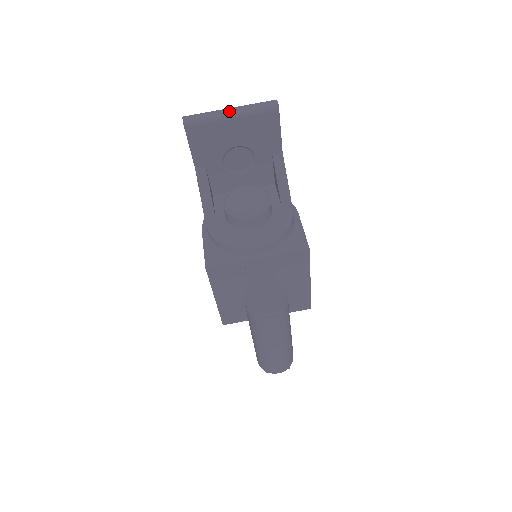
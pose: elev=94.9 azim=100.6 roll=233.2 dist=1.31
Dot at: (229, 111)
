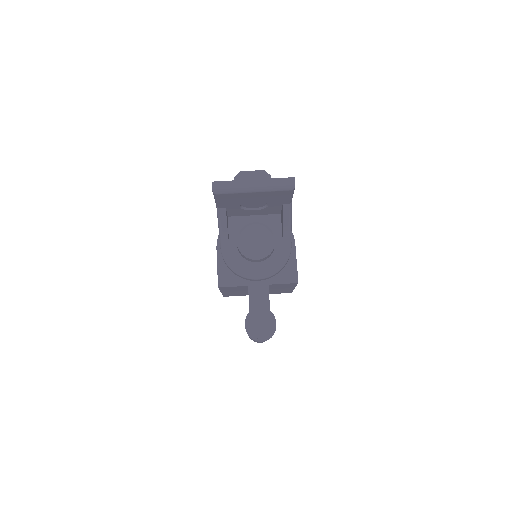
Dot at: (252, 184)
